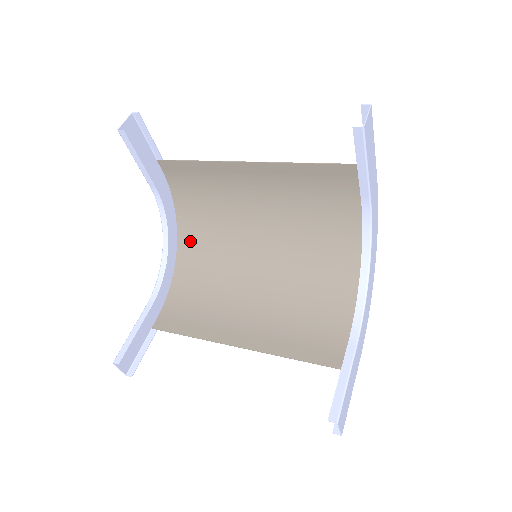
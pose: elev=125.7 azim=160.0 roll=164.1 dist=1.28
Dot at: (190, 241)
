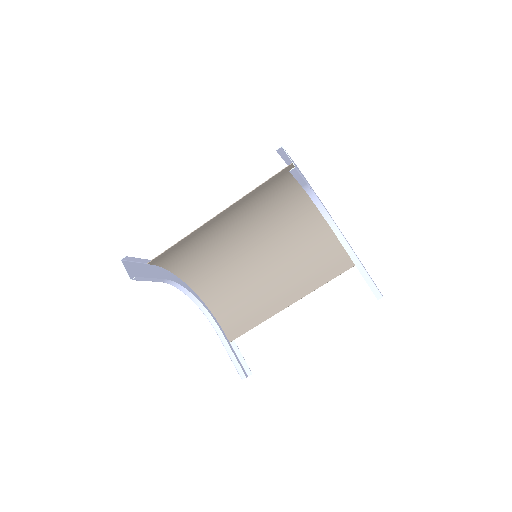
Dot at: (198, 280)
